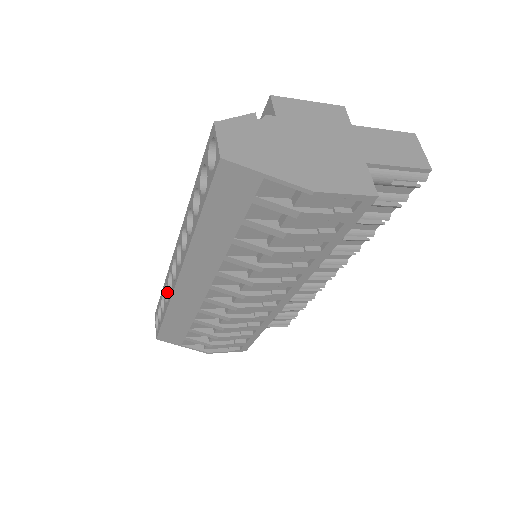
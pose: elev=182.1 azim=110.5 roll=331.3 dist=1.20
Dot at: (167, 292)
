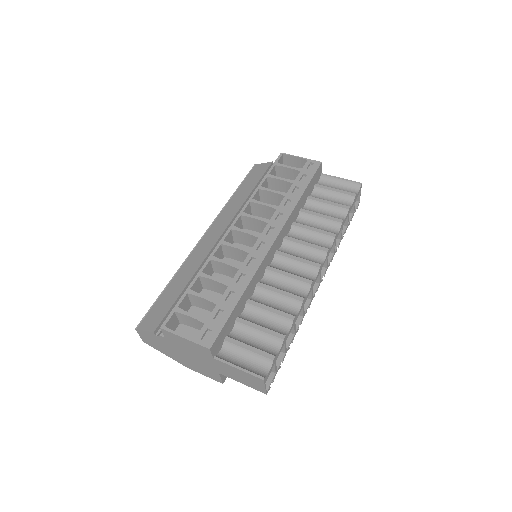
Dot at: occluded
